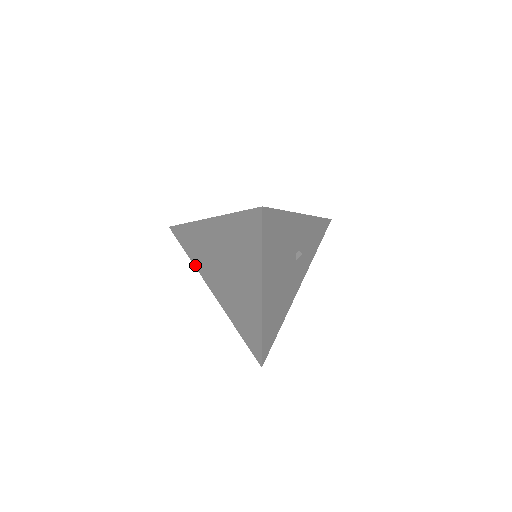
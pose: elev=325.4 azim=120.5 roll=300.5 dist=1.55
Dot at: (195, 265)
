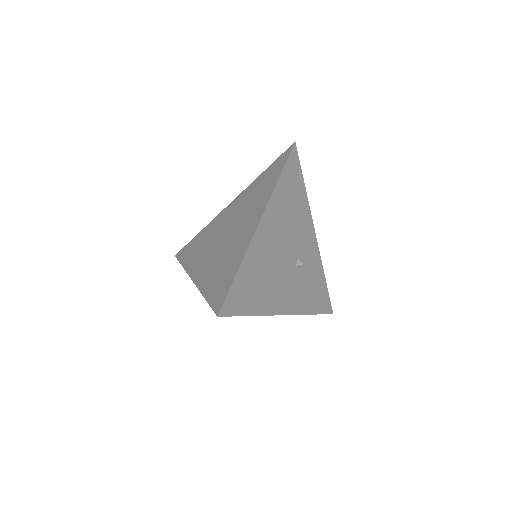
Dot at: (186, 267)
